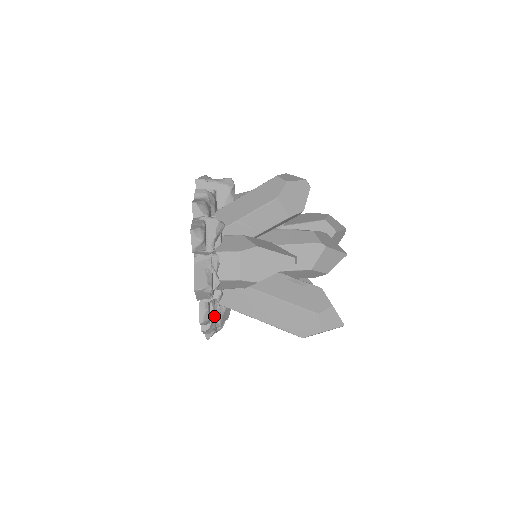
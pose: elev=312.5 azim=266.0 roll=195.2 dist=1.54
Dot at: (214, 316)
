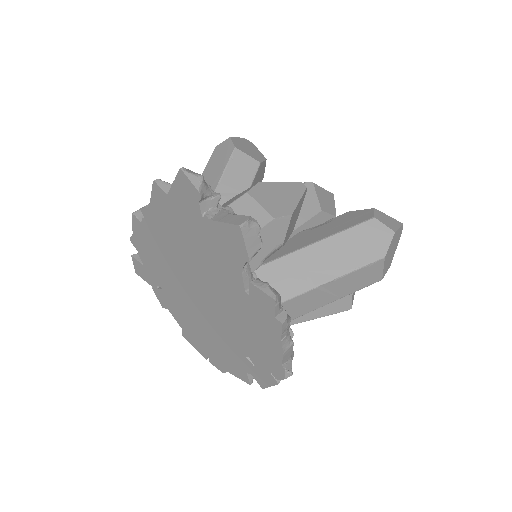
Dot at: occluded
